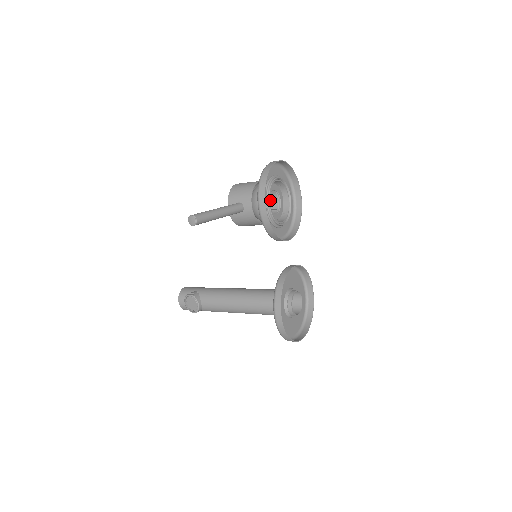
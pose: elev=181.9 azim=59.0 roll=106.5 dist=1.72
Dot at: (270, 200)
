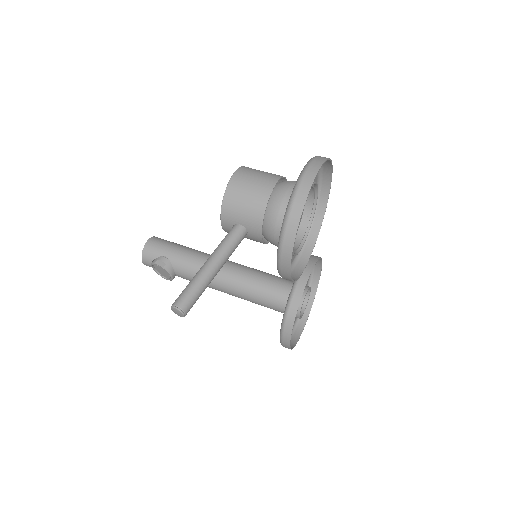
Dot at: occluded
